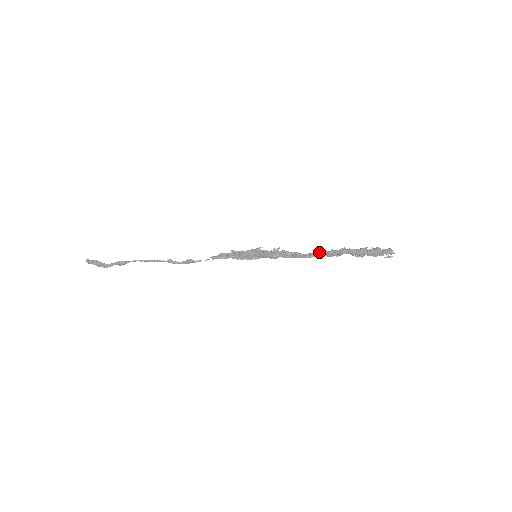
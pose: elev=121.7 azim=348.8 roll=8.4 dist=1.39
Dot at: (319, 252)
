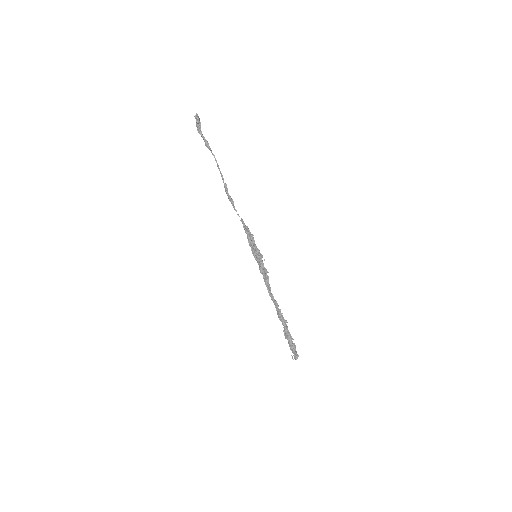
Dot at: (277, 304)
